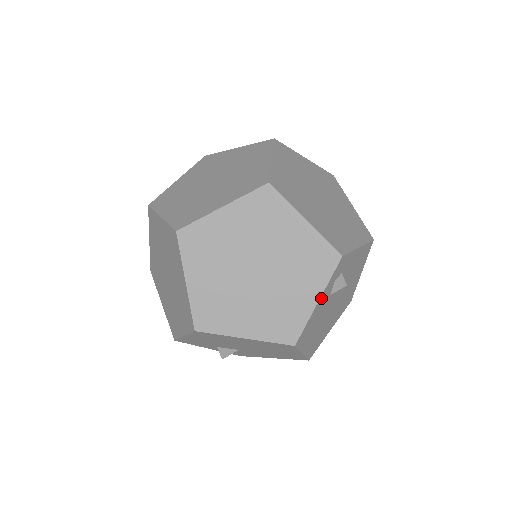
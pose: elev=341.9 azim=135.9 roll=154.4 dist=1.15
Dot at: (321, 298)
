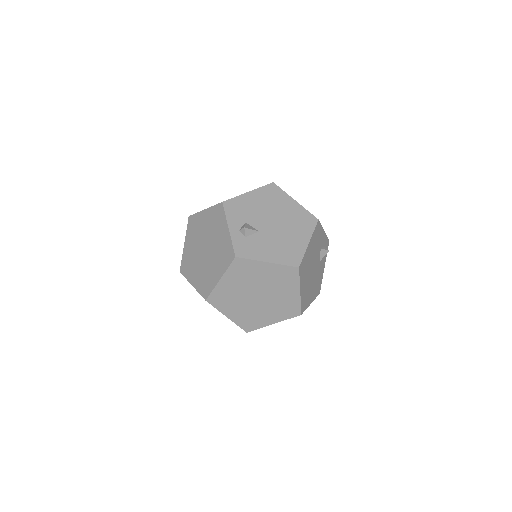
Dot at: (324, 234)
